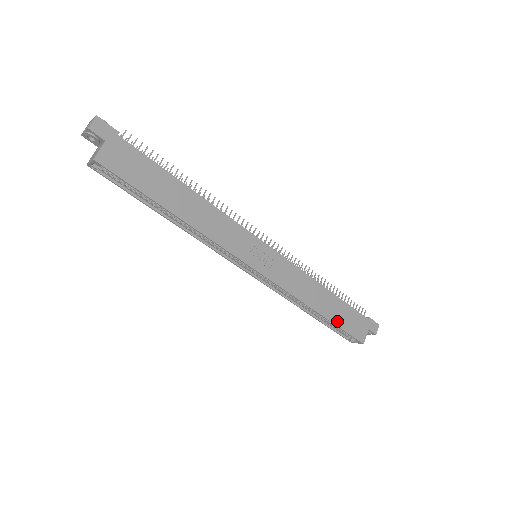
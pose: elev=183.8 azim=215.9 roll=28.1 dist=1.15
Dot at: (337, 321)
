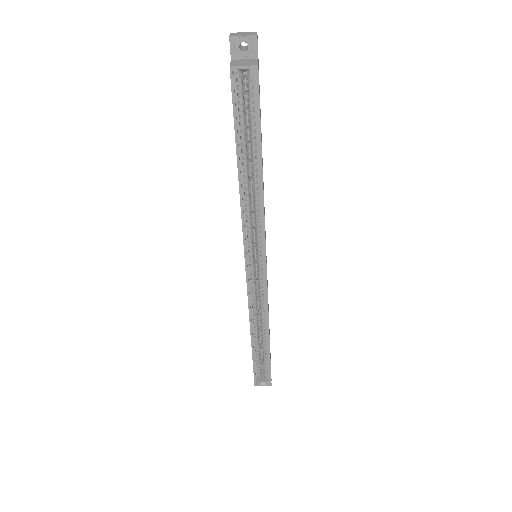
Dot at: occluded
